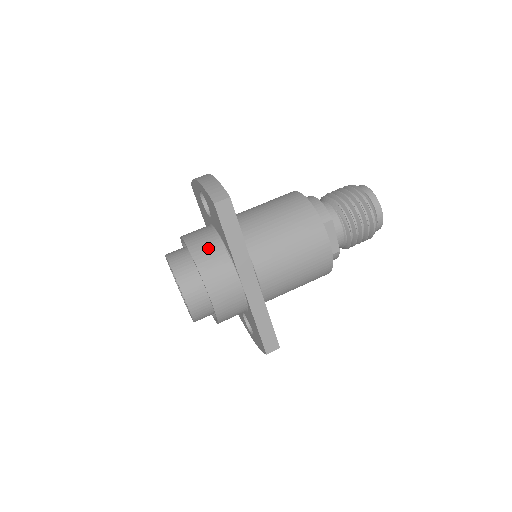
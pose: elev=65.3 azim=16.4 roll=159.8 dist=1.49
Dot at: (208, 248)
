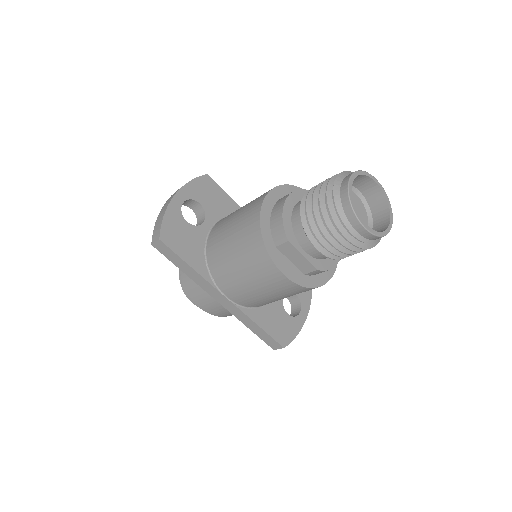
Dot at: occluded
